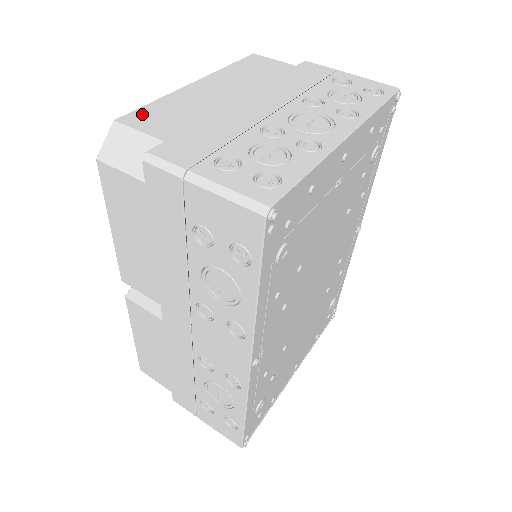
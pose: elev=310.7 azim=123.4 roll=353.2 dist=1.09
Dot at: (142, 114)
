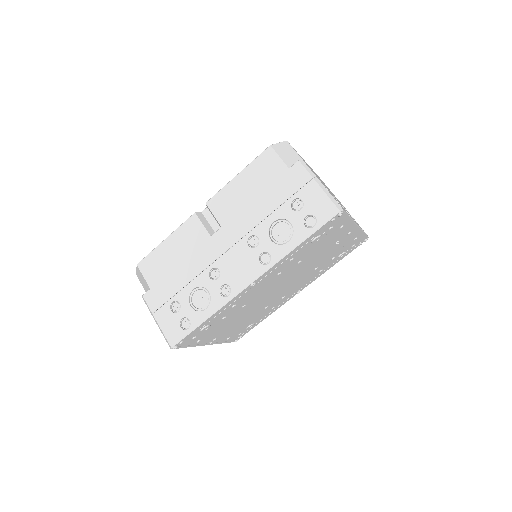
Dot at: (294, 149)
